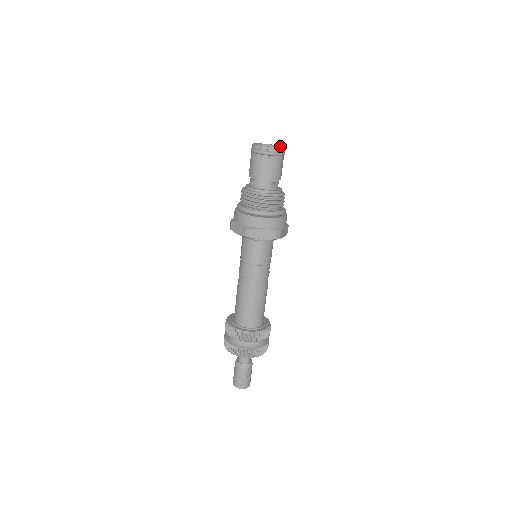
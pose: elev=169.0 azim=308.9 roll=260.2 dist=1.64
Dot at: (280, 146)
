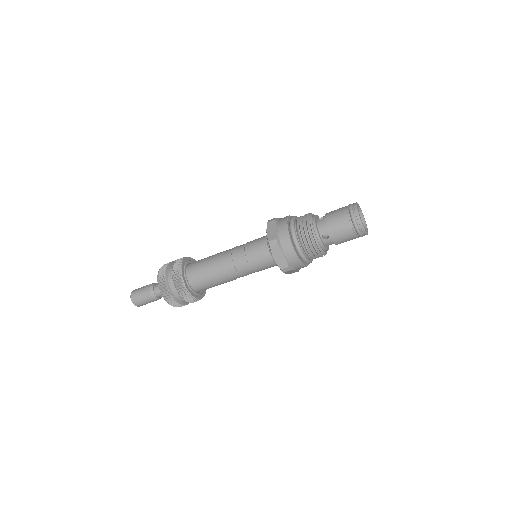
Dot at: occluded
